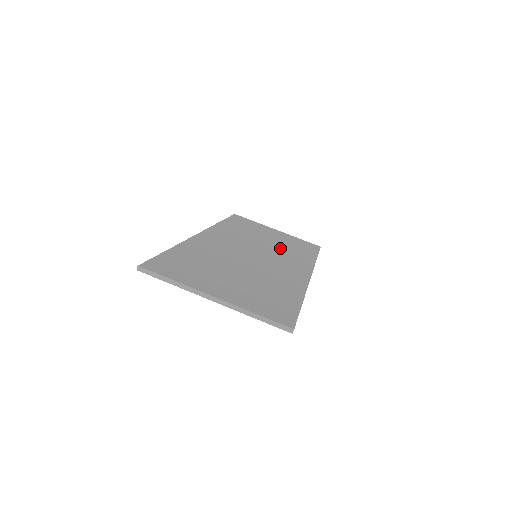
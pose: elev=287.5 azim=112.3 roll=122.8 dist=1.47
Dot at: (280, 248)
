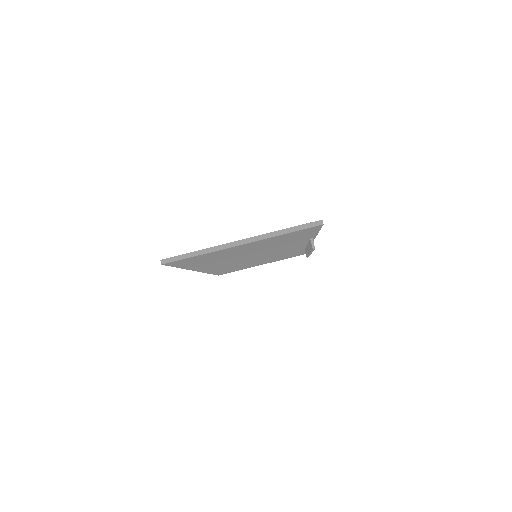
Dot at: occluded
